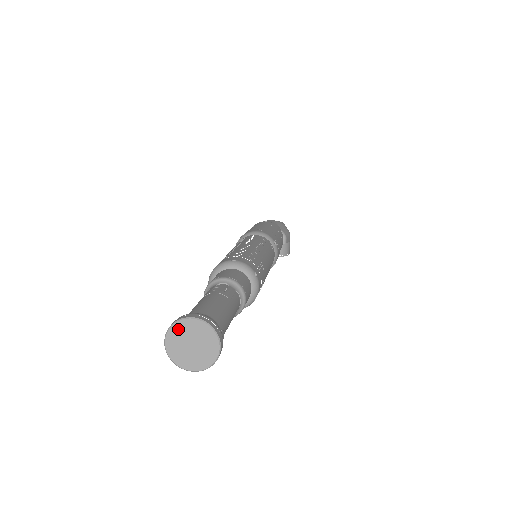
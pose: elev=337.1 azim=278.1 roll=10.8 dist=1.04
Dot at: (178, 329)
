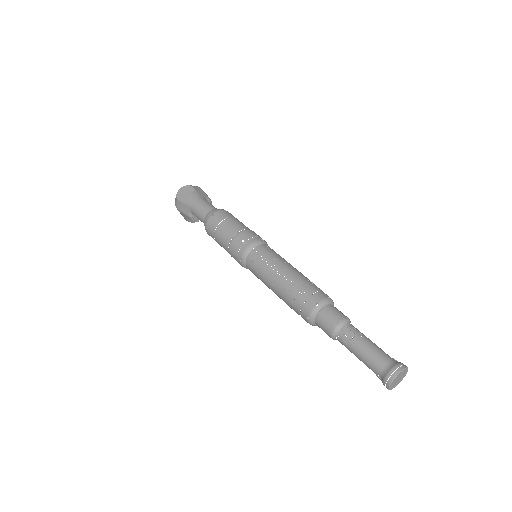
Dot at: (393, 382)
